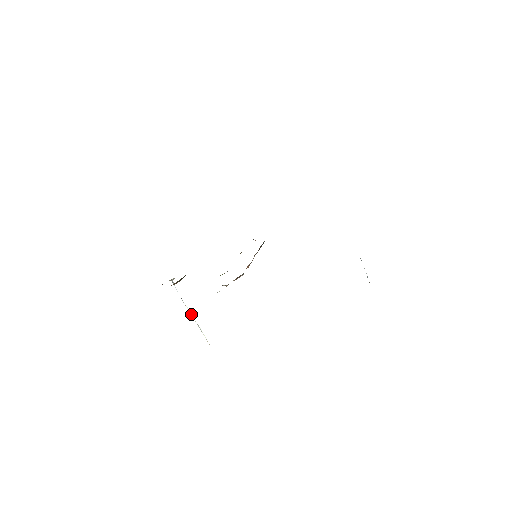
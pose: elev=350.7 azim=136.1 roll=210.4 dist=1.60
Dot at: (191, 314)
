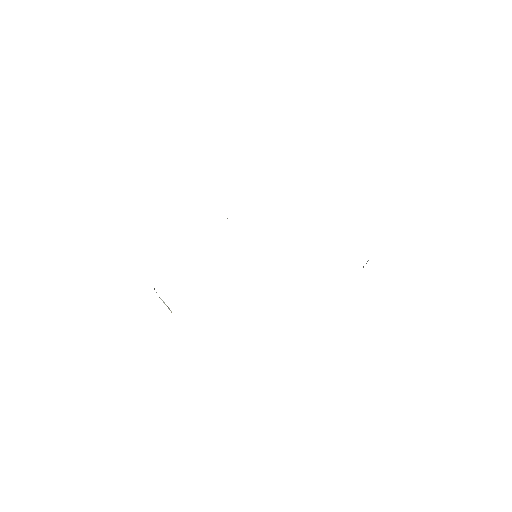
Dot at: (164, 302)
